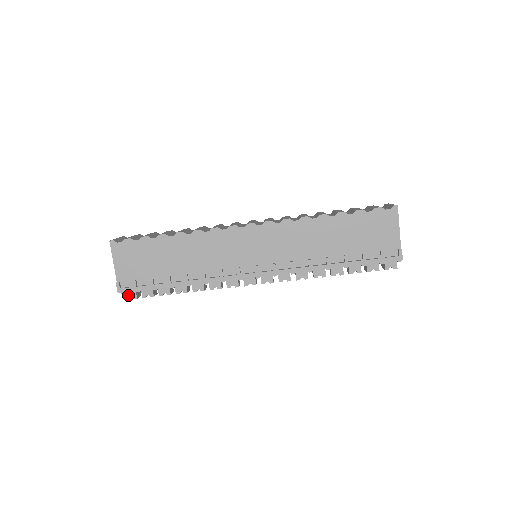
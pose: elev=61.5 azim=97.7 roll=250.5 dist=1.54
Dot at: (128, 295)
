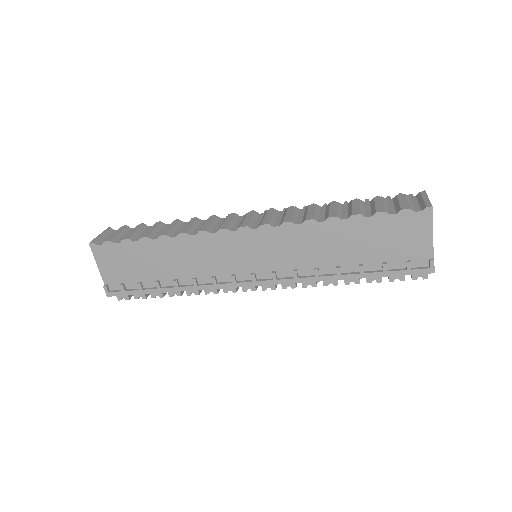
Dot at: (119, 296)
